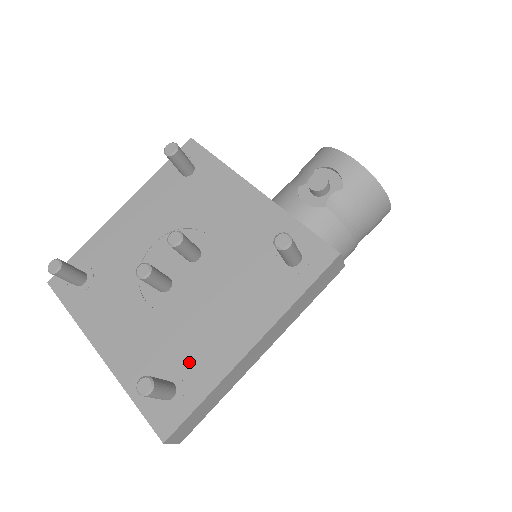
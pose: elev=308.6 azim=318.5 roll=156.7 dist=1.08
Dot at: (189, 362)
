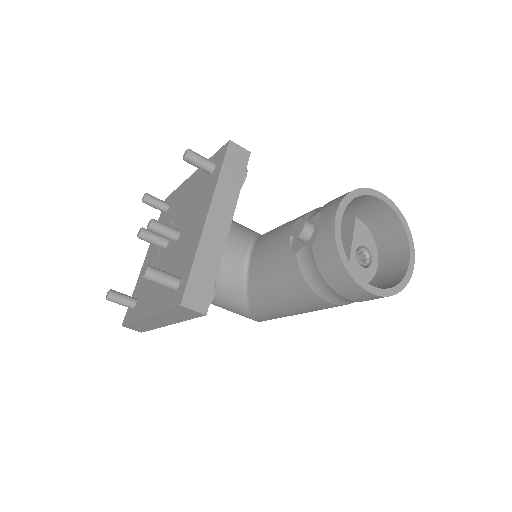
Dot at: (142, 298)
